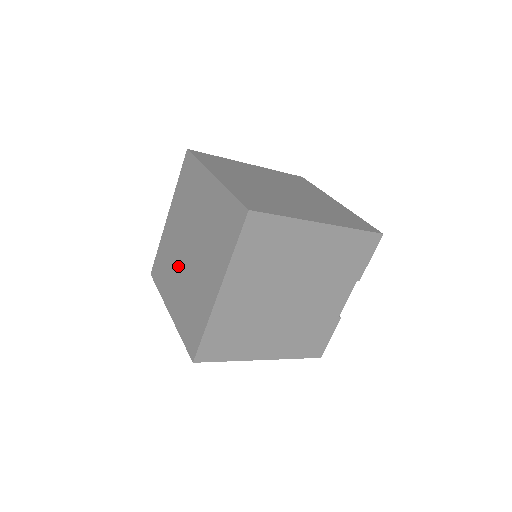
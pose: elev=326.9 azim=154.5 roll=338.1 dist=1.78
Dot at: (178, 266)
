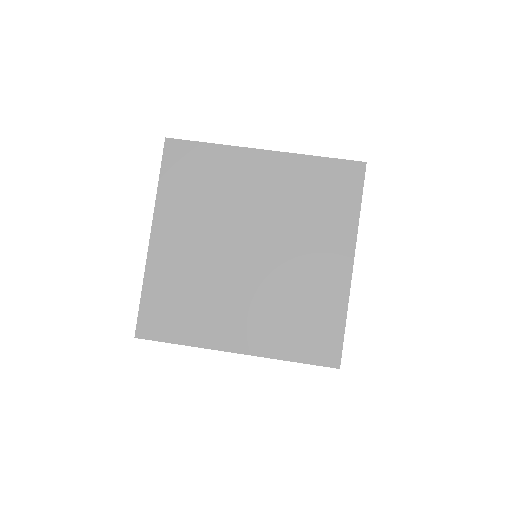
Dot at: occluded
